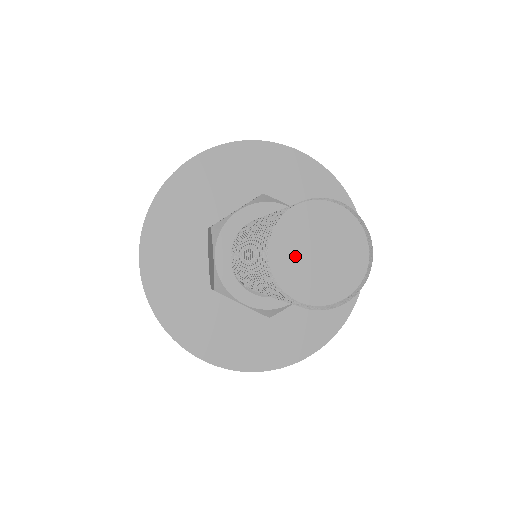
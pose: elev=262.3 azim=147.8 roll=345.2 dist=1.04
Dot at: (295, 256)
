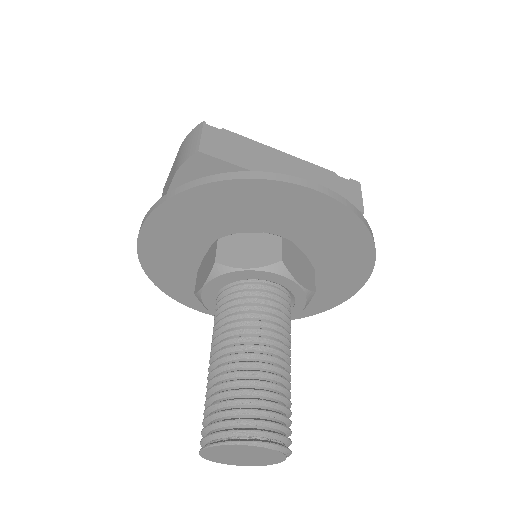
Dot at: (227, 459)
